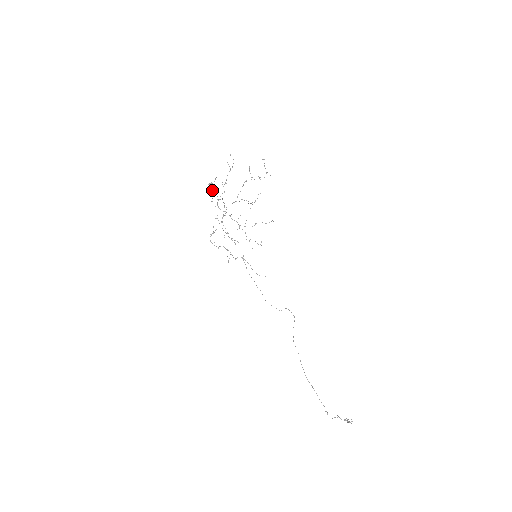
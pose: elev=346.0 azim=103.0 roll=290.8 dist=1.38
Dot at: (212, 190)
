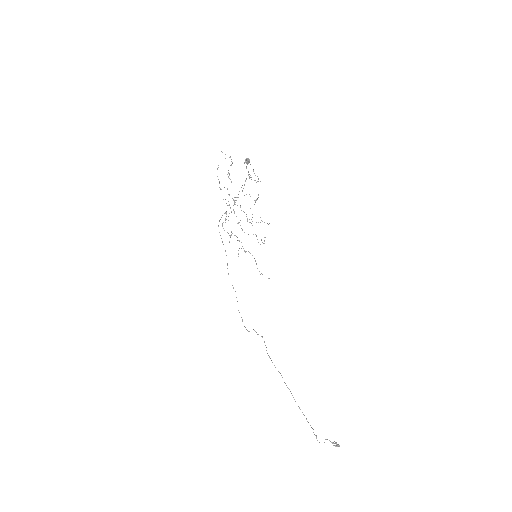
Dot at: occluded
